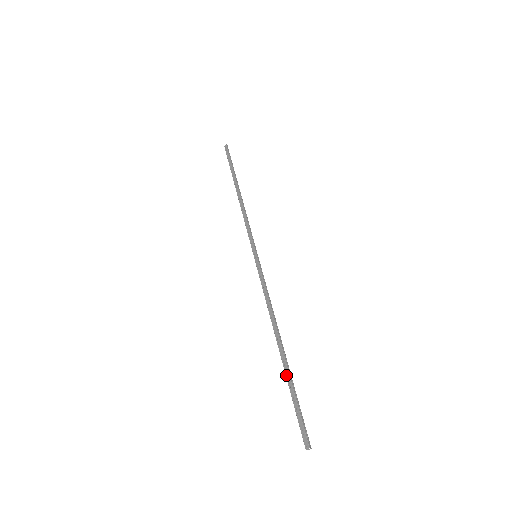
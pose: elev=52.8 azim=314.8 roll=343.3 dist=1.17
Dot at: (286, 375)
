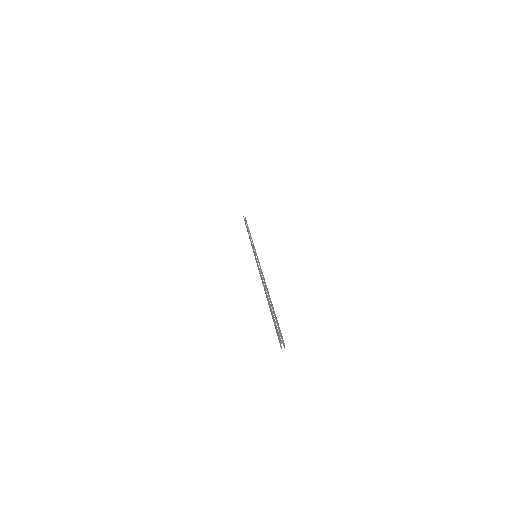
Dot at: occluded
